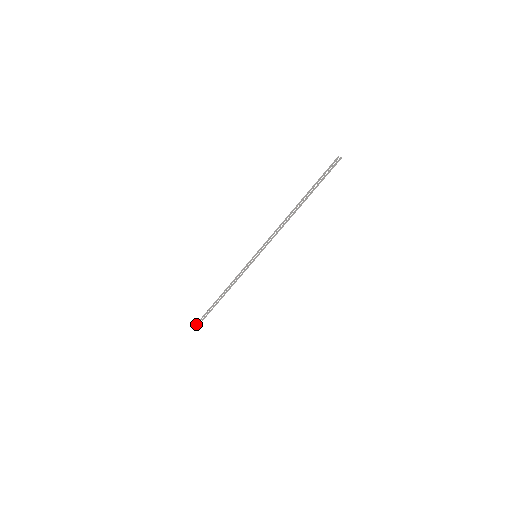
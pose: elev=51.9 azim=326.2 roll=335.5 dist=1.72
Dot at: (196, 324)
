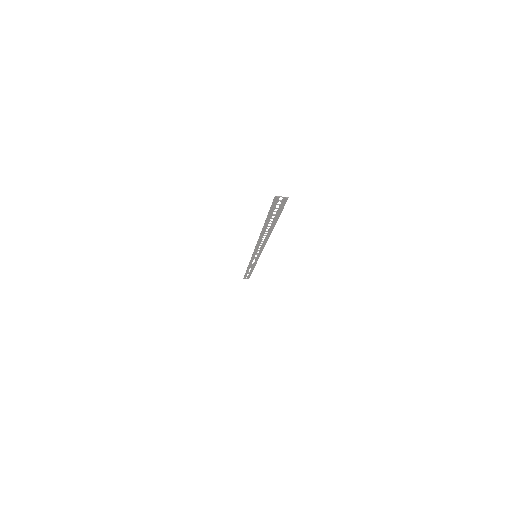
Dot at: (244, 277)
